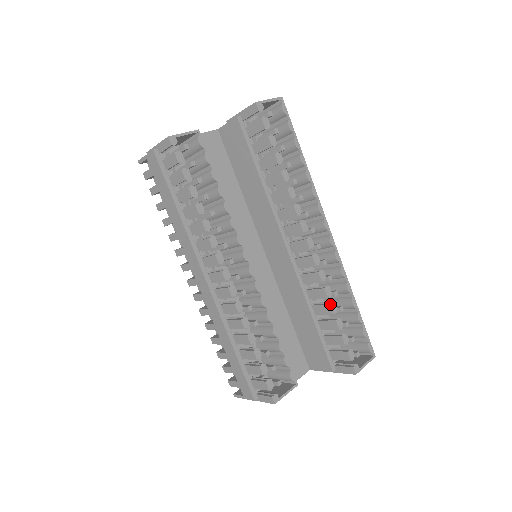
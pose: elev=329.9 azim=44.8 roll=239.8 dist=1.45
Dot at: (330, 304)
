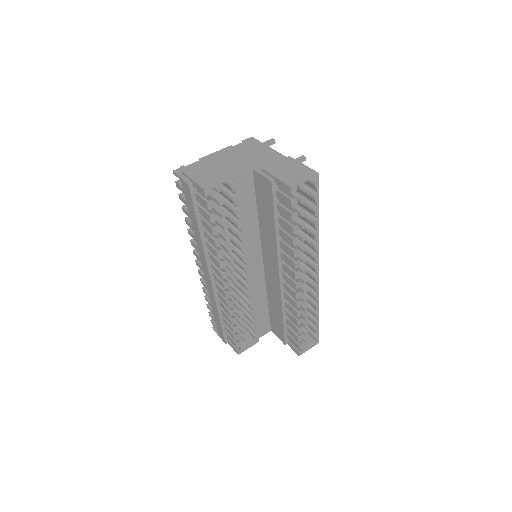
Dot at: (297, 321)
